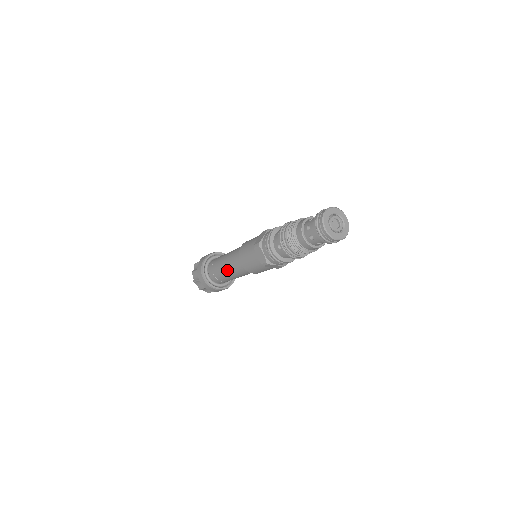
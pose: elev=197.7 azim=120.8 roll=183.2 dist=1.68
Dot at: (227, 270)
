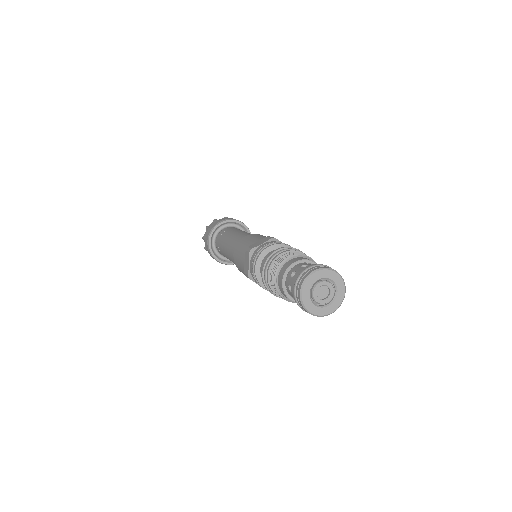
Dot at: (226, 250)
